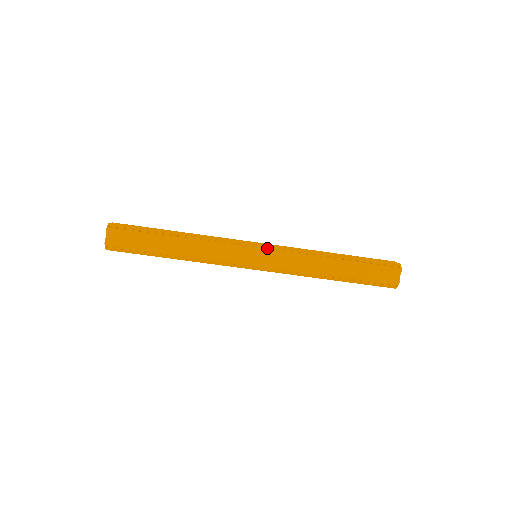
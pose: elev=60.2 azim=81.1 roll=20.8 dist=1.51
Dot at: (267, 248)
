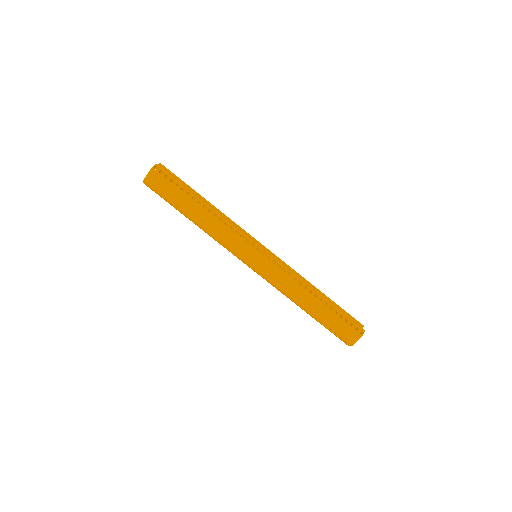
Dot at: (267, 256)
